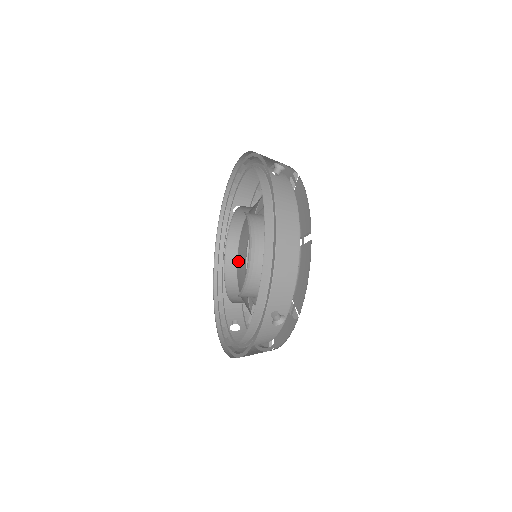
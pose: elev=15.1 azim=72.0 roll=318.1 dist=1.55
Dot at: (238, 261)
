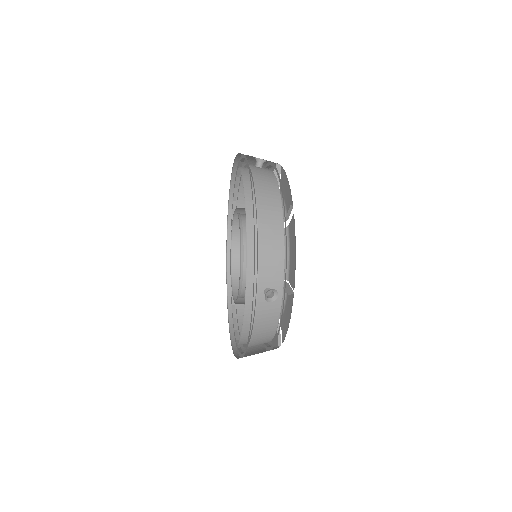
Dot at: occluded
